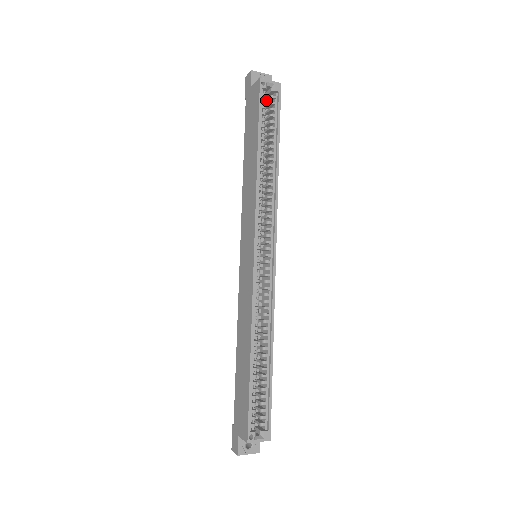
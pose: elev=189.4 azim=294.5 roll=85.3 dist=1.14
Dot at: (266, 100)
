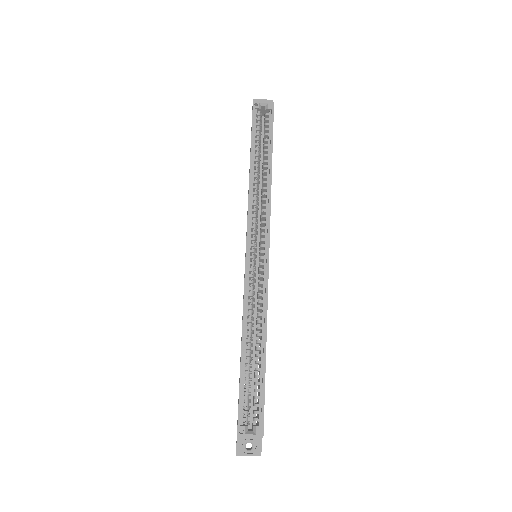
Dot at: (264, 119)
